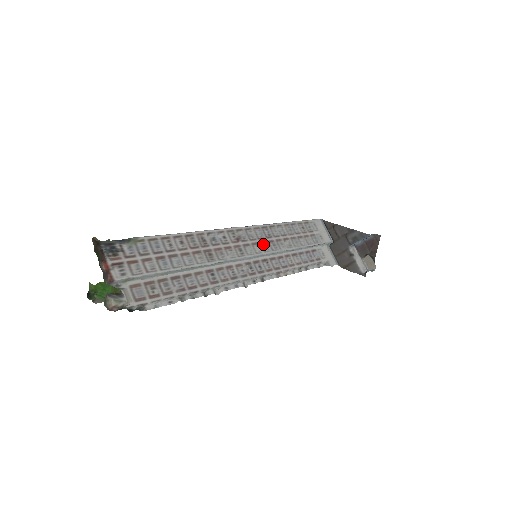
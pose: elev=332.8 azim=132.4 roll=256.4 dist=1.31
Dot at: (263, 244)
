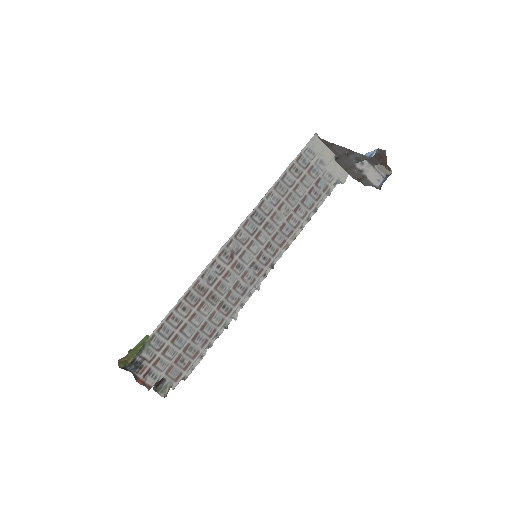
Dot at: (258, 237)
